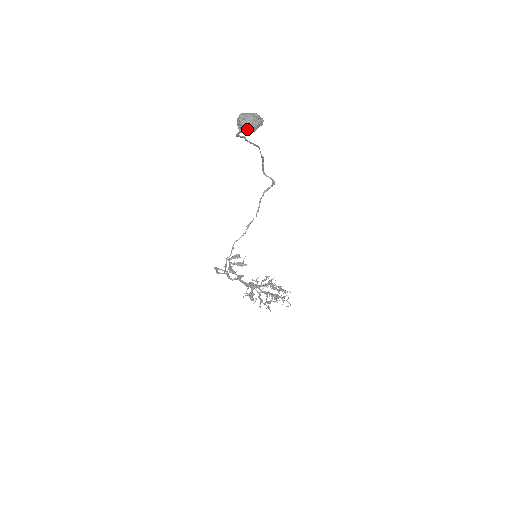
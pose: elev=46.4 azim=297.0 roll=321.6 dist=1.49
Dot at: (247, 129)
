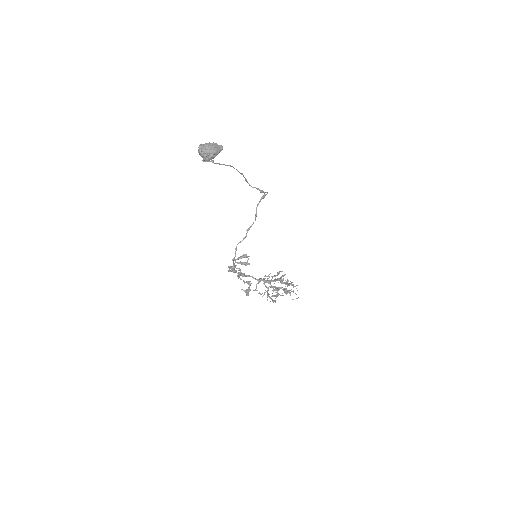
Dot at: (206, 157)
